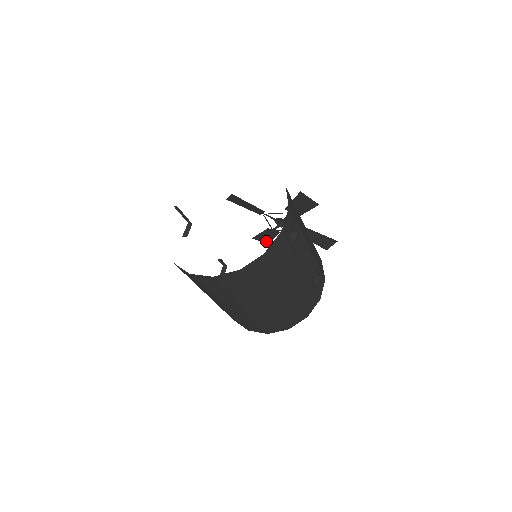
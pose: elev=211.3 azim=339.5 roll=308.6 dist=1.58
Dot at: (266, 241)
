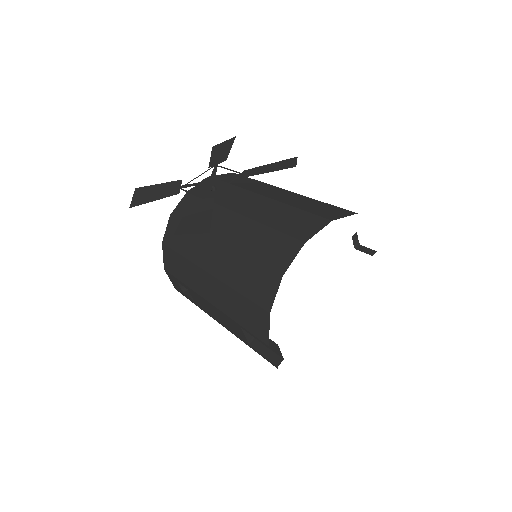
Dot at: (138, 191)
